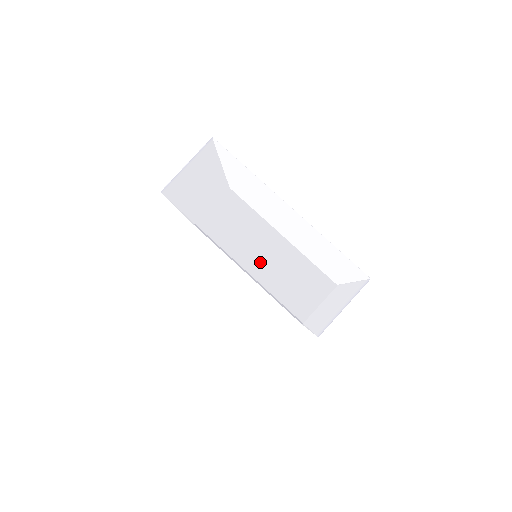
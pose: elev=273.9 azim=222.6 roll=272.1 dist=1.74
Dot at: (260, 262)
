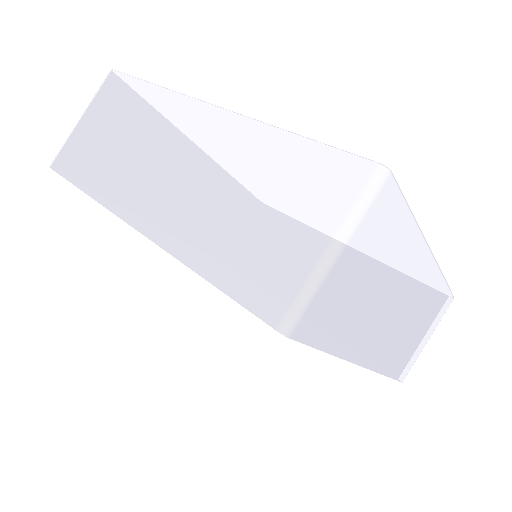
Dot at: (385, 349)
